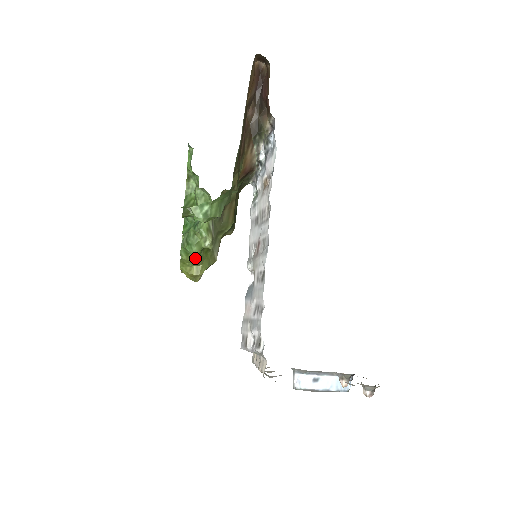
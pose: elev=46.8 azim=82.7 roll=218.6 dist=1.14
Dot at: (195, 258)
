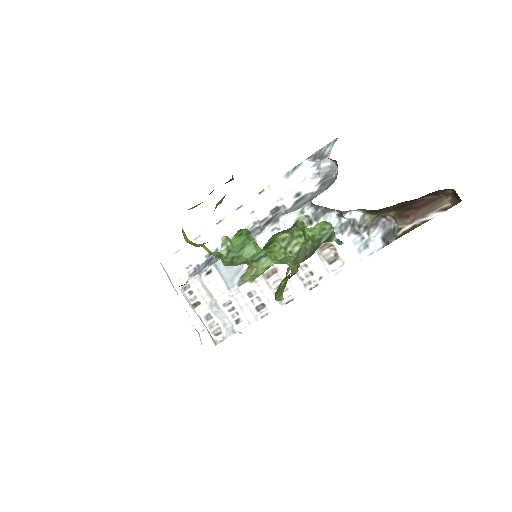
Dot at: occluded
